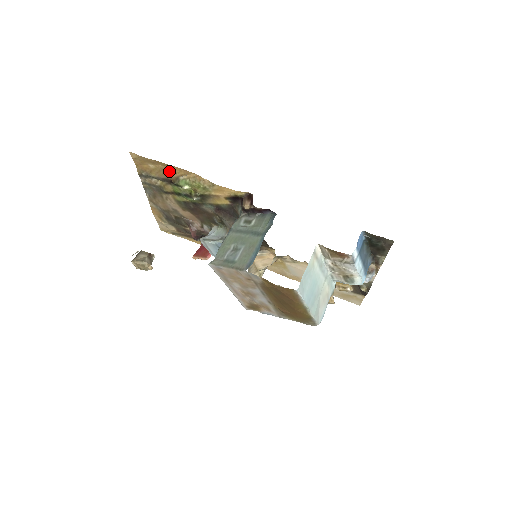
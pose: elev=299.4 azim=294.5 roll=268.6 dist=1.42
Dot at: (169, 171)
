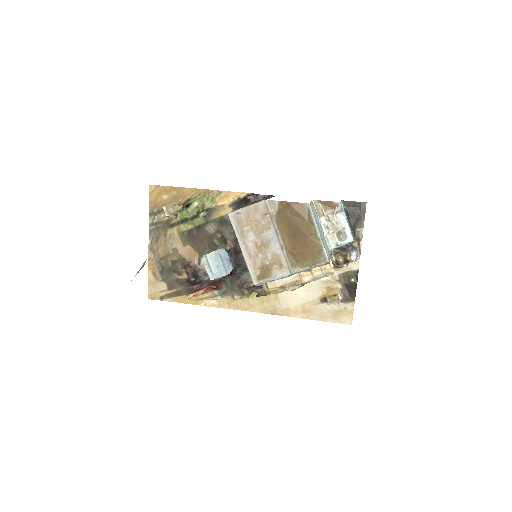
Dot at: (181, 196)
